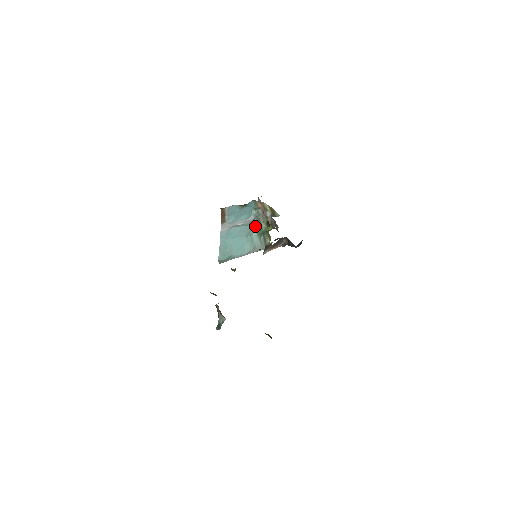
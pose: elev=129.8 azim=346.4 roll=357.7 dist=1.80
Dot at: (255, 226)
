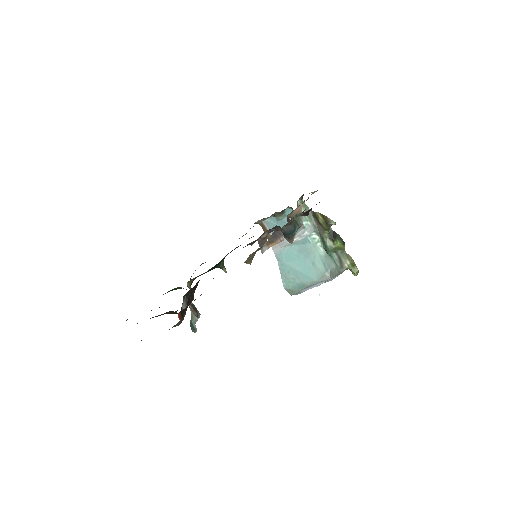
Dot at: (321, 244)
